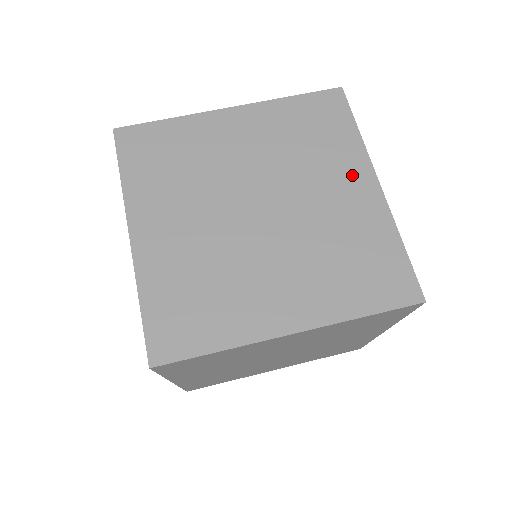
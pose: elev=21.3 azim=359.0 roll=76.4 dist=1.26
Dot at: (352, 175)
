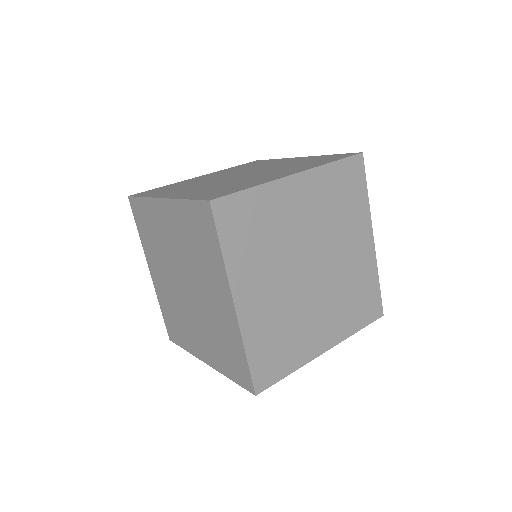
Dot at: (220, 289)
